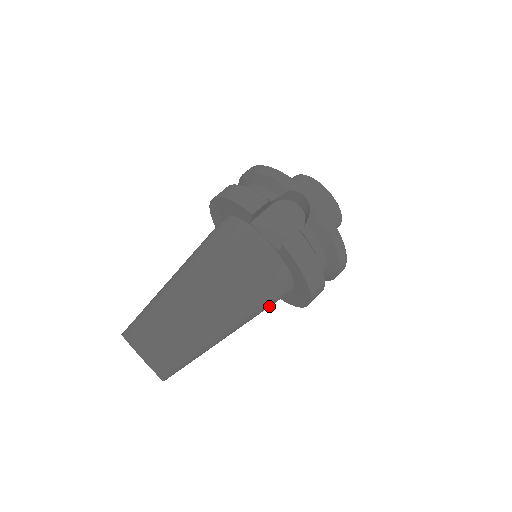
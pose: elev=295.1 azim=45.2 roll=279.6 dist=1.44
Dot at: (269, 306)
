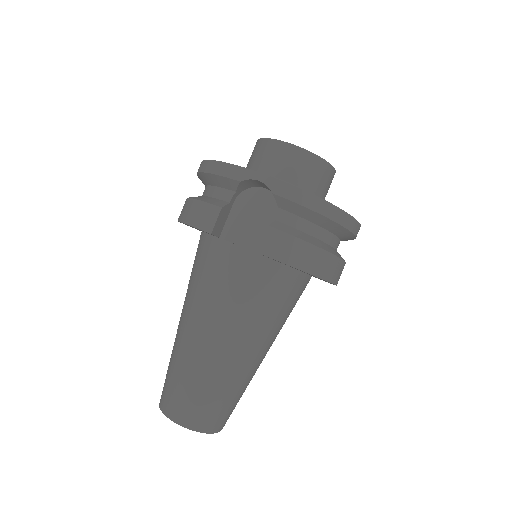
Dot at: (293, 306)
